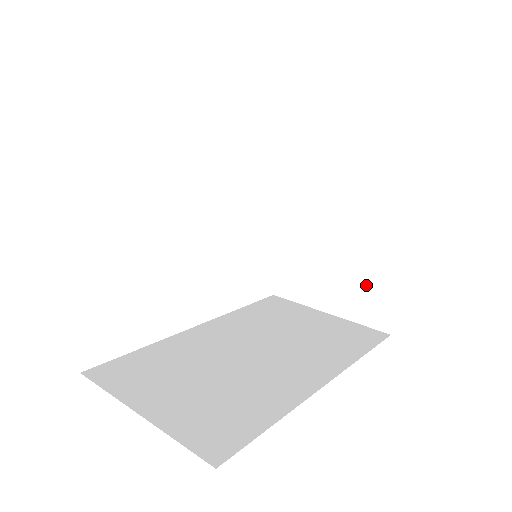
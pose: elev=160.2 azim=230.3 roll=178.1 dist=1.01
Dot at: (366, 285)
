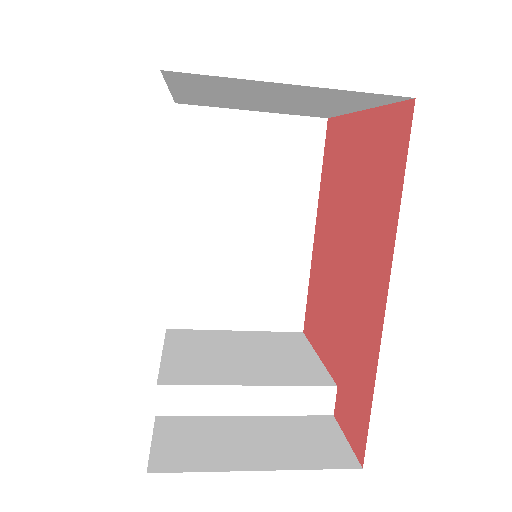
Dot at: (302, 432)
